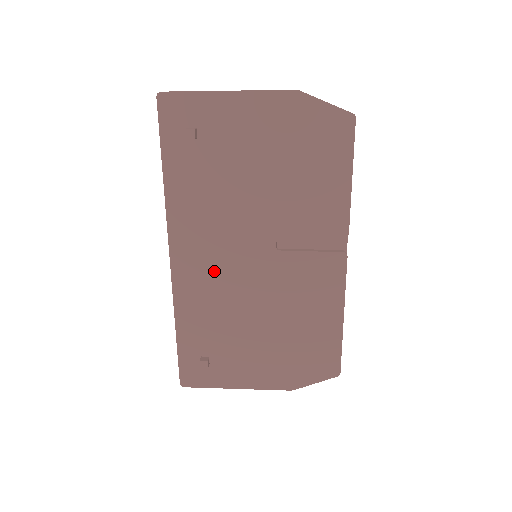
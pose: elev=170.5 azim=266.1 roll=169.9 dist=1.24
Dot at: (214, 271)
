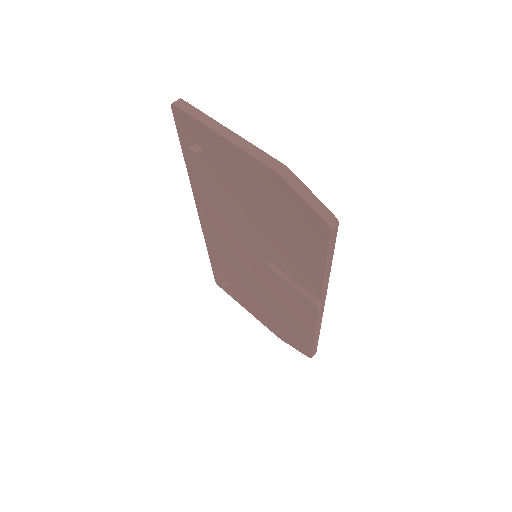
Dot at: (227, 245)
